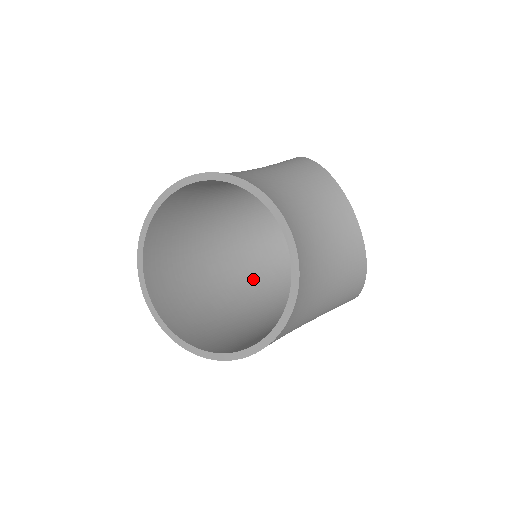
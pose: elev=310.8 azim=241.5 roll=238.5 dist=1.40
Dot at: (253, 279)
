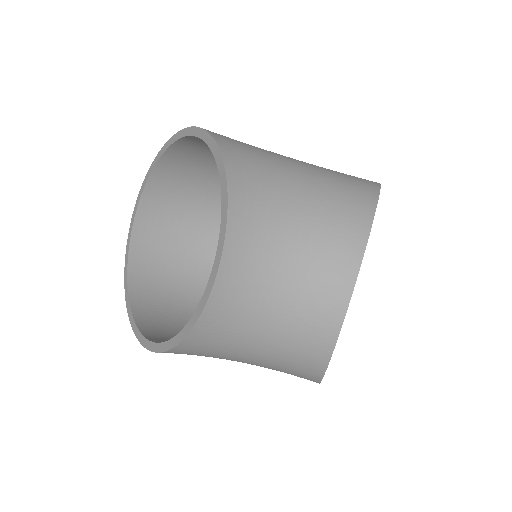
Dot at: occluded
